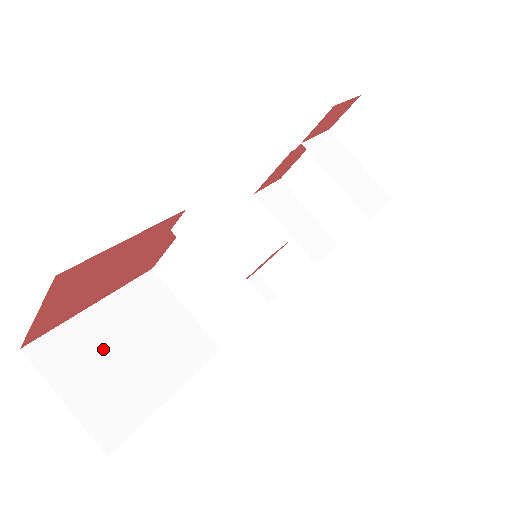
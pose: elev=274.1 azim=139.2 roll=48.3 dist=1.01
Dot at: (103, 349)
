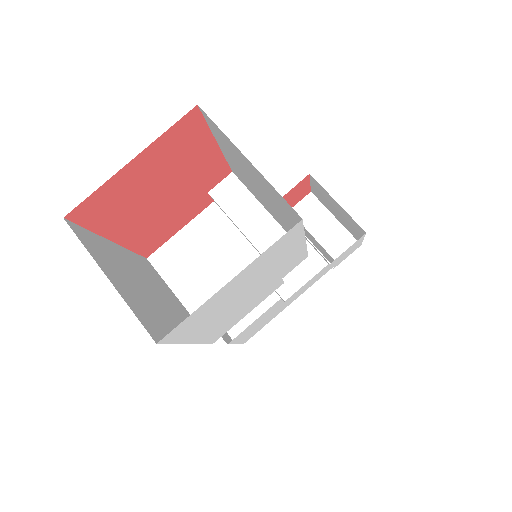
Dot at: (128, 272)
